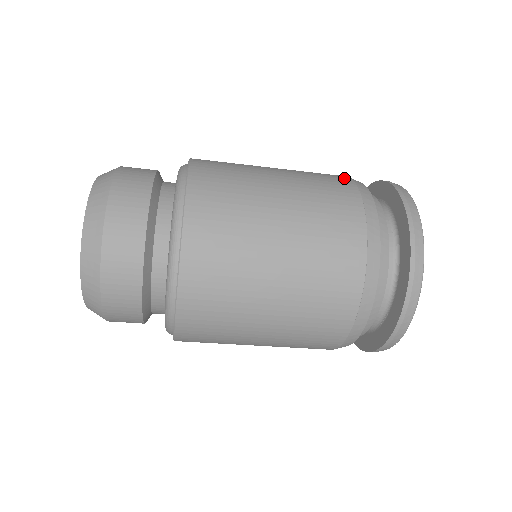
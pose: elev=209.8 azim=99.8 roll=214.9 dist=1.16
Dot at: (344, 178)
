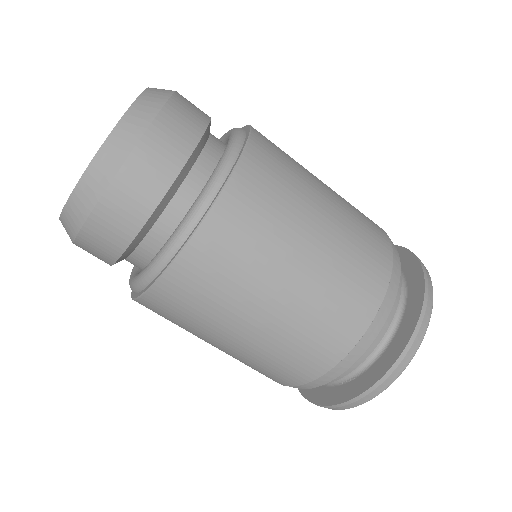
Dot at: (381, 228)
